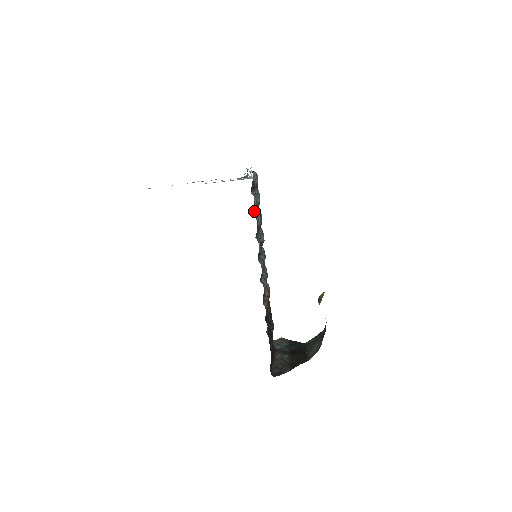
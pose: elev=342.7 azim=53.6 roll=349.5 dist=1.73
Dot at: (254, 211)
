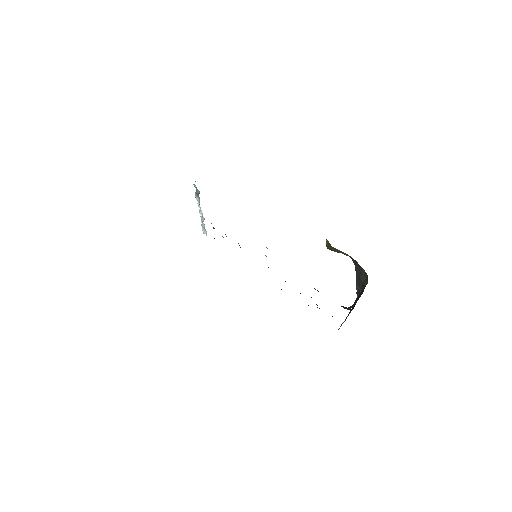
Dot at: occluded
